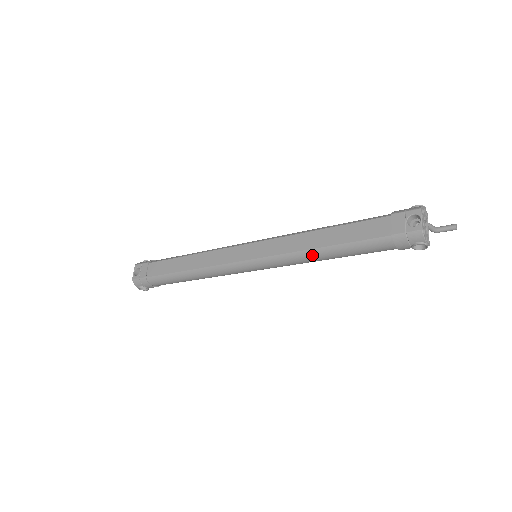
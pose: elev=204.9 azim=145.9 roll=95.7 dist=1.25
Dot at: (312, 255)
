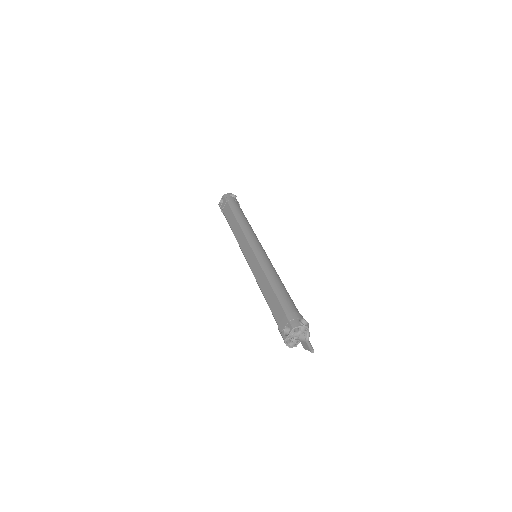
Dot at: occluded
